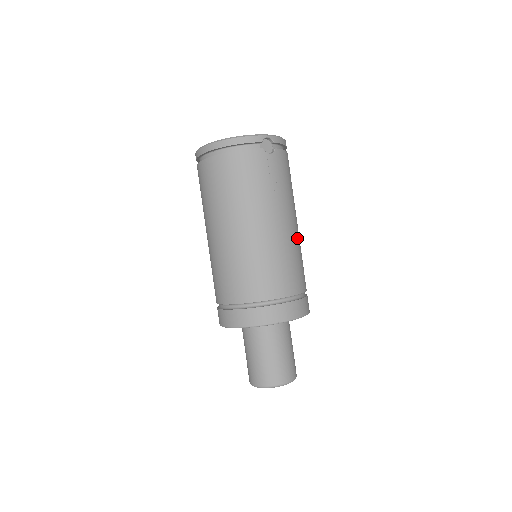
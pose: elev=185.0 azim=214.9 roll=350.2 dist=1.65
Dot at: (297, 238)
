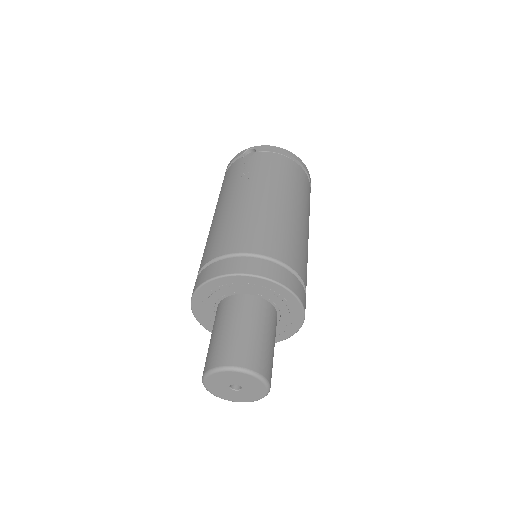
Dot at: (266, 209)
